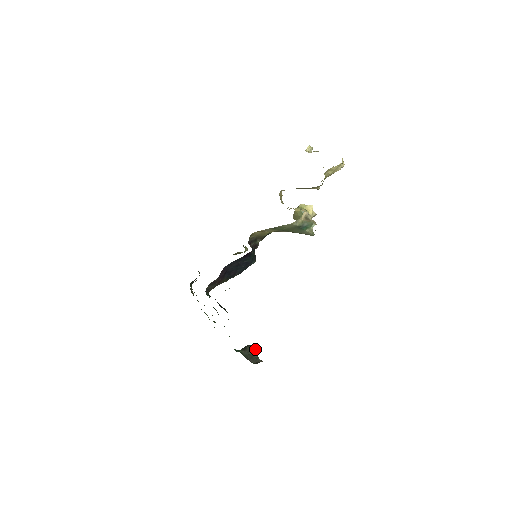
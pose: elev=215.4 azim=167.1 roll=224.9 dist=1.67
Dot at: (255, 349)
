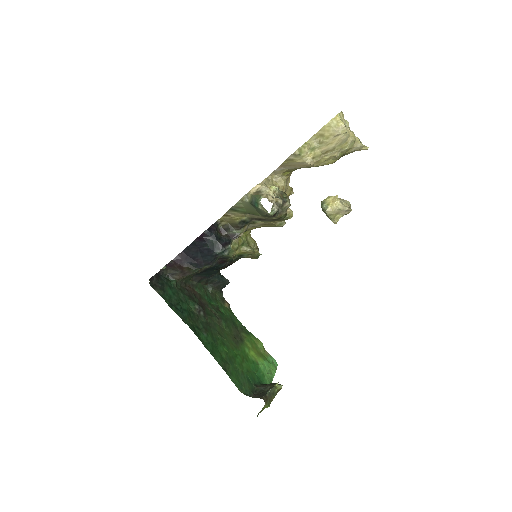
Dot at: (272, 386)
